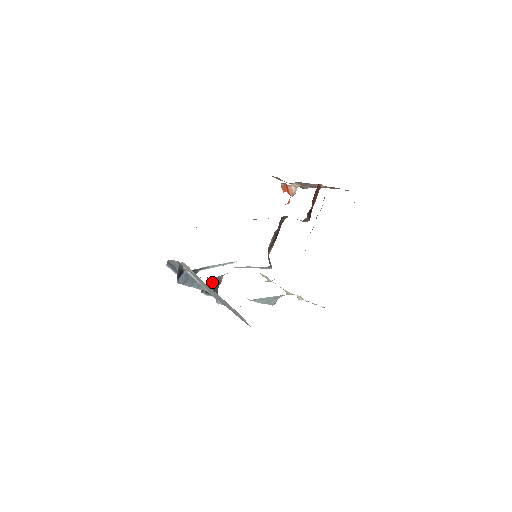
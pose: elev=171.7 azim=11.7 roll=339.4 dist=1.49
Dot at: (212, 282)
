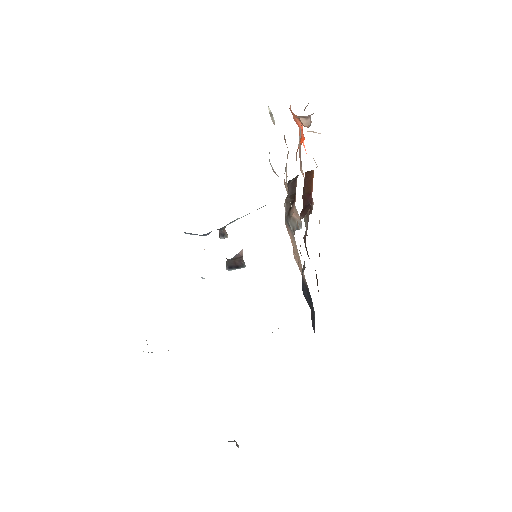
Dot at: (231, 260)
